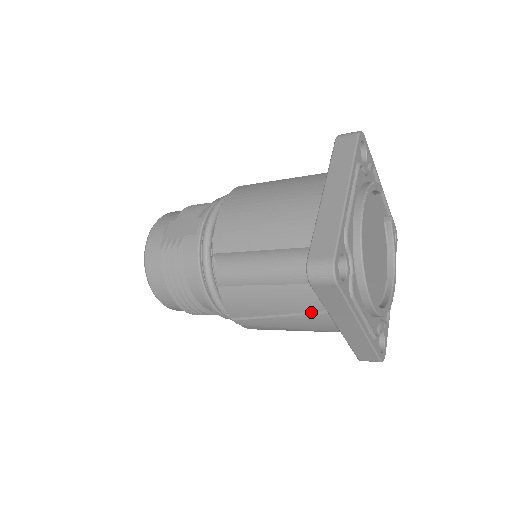
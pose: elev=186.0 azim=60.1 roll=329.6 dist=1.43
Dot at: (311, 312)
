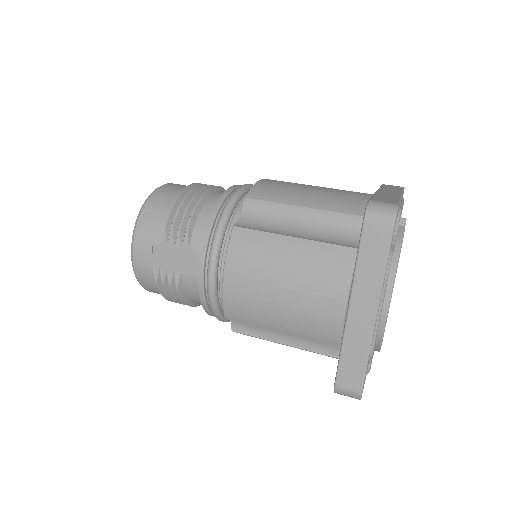
Dot at: occluded
